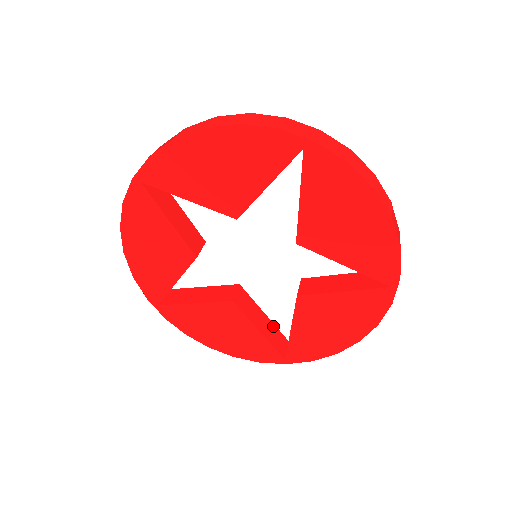
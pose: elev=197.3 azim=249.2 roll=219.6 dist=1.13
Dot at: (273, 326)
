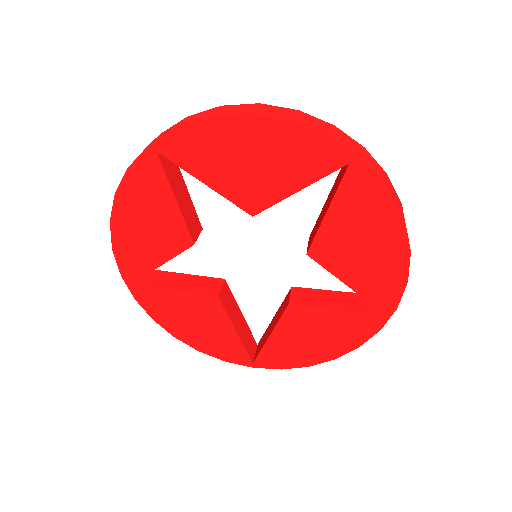
Dot at: (247, 327)
